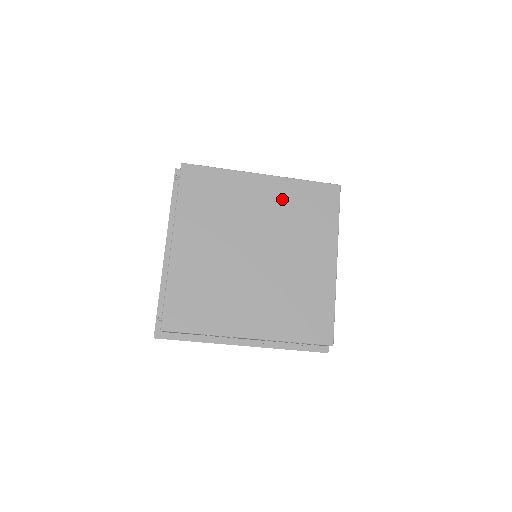
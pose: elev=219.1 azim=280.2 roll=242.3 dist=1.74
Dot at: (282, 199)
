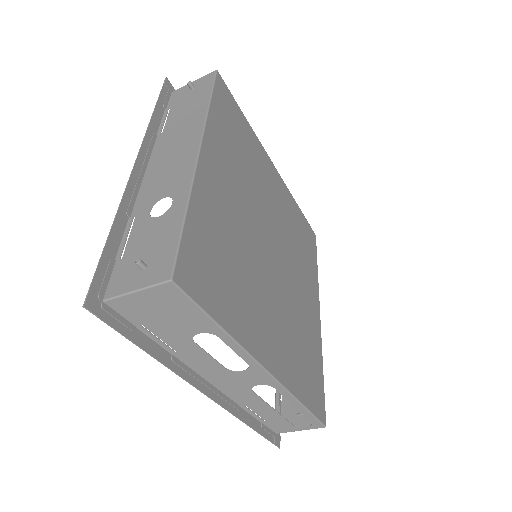
Dot at: (287, 207)
